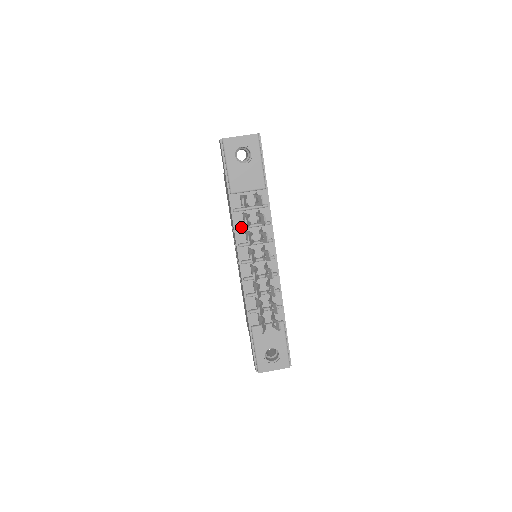
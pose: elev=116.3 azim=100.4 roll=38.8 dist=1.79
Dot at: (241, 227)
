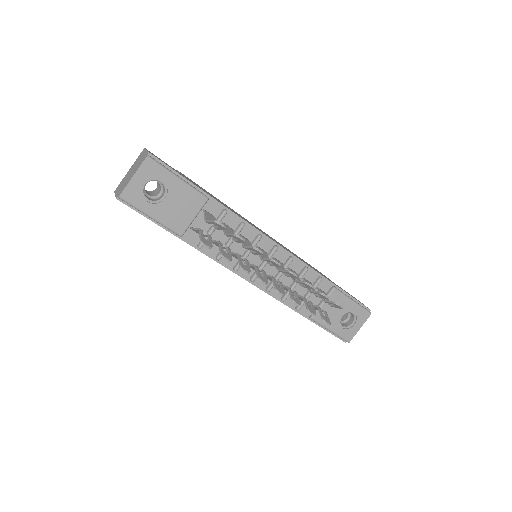
Dot at: occluded
